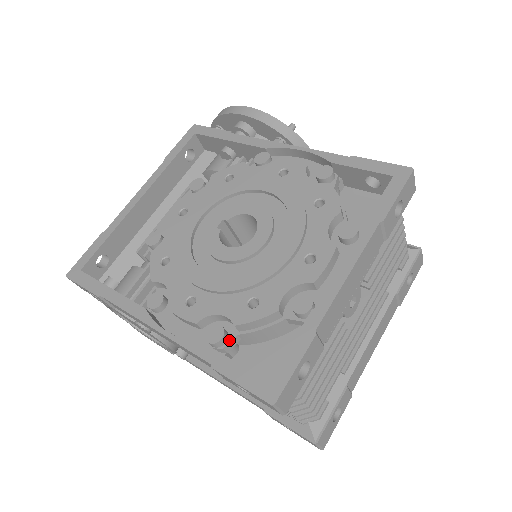
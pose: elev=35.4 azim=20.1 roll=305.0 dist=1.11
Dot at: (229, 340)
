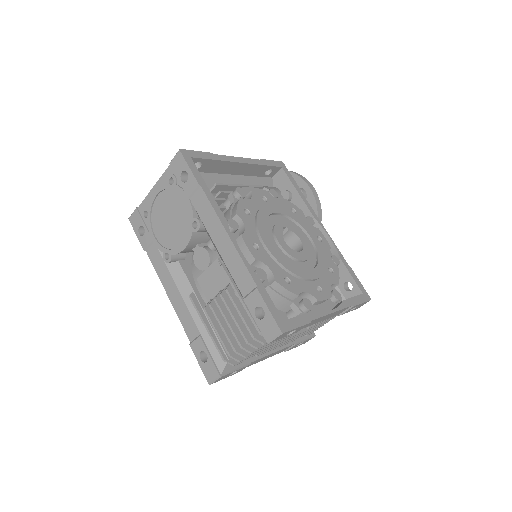
Dot at: (263, 284)
